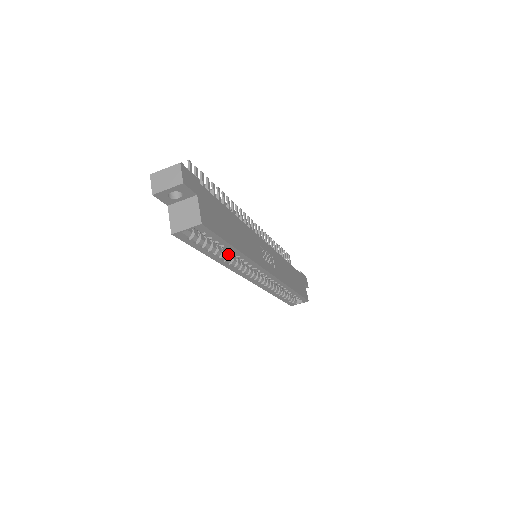
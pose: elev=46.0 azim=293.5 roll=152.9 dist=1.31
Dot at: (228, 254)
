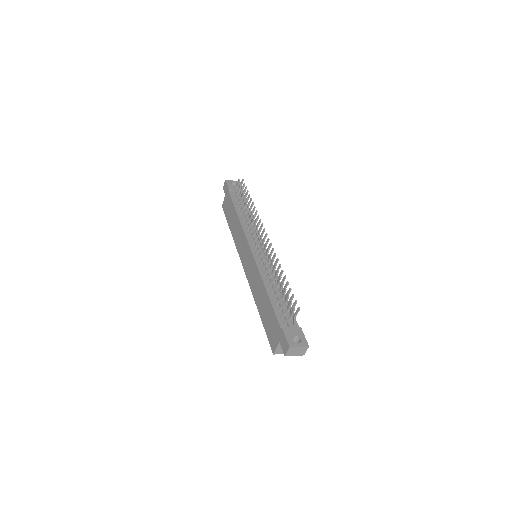
Dot at: occluded
